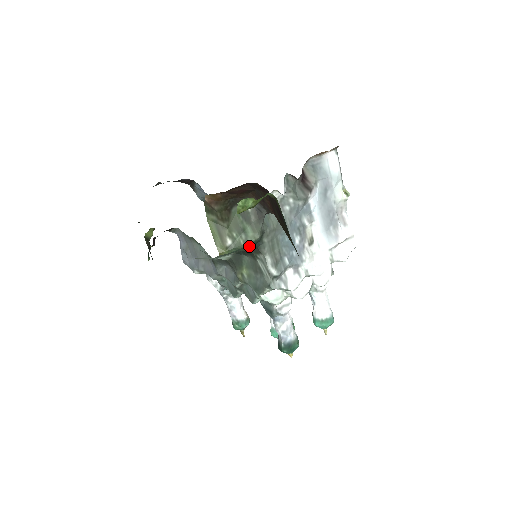
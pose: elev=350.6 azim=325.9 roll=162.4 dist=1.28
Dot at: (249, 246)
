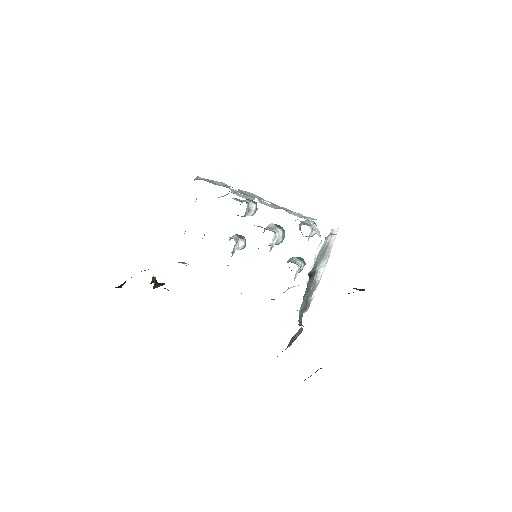
Dot at: occluded
